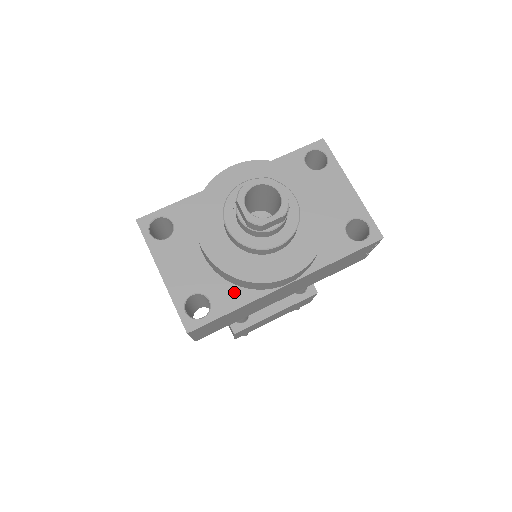
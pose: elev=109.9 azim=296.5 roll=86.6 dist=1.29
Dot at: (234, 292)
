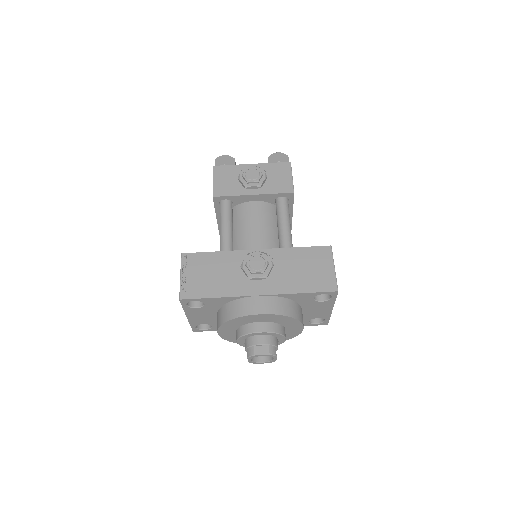
Dot at: occluded
